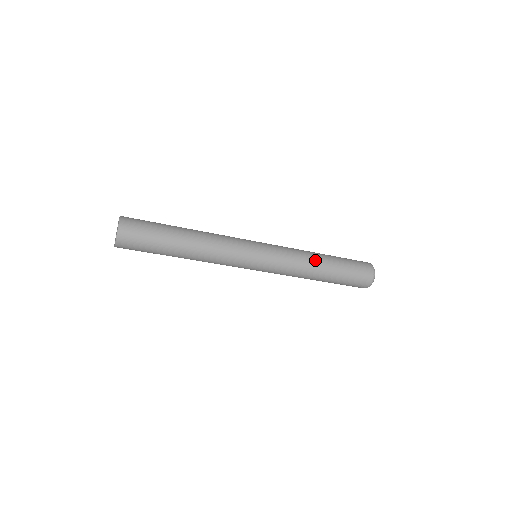
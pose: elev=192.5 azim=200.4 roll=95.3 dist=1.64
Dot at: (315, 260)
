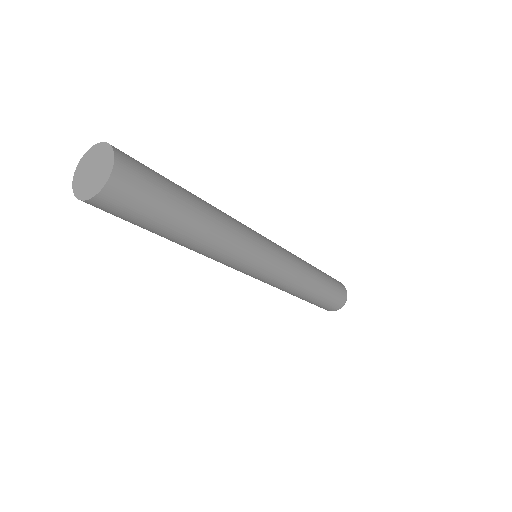
Dot at: (312, 270)
